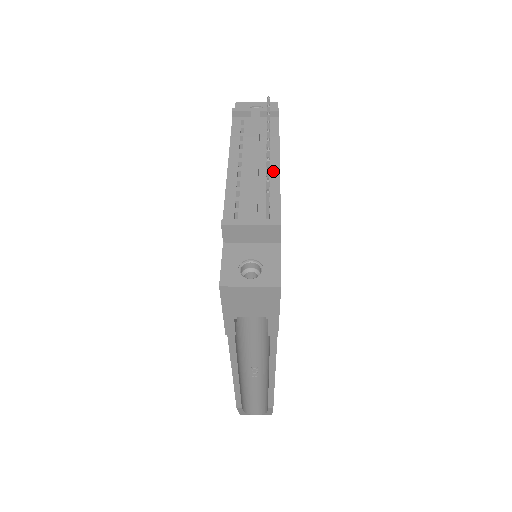
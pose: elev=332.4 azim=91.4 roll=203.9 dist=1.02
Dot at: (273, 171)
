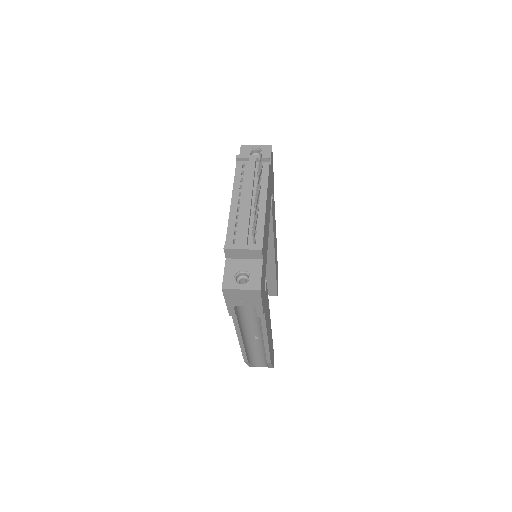
Dot at: (261, 207)
